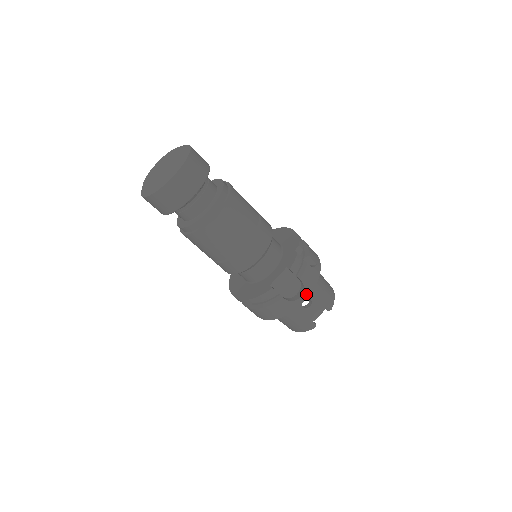
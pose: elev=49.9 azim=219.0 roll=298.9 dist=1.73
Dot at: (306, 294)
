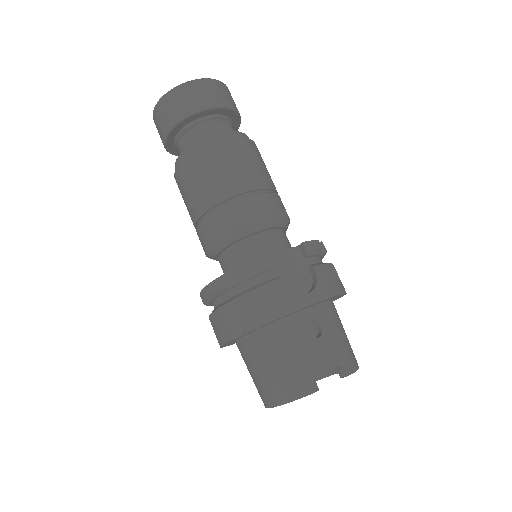
Dot at: (318, 295)
